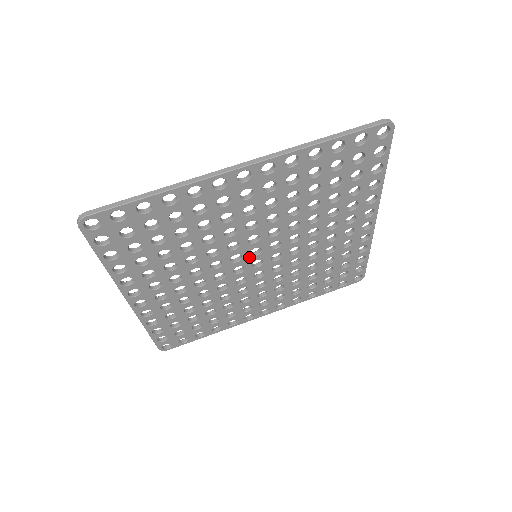
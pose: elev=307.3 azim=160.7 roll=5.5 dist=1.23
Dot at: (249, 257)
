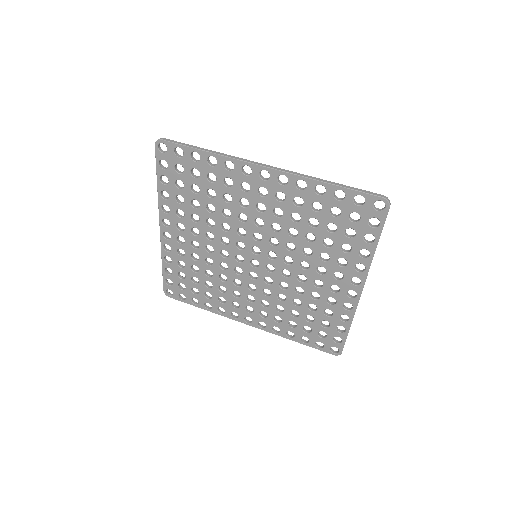
Dot at: (250, 252)
